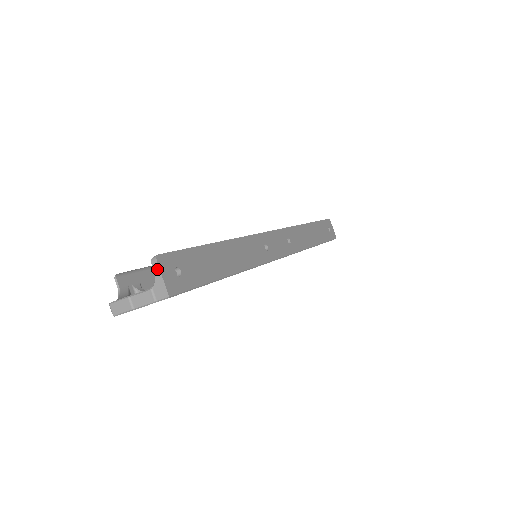
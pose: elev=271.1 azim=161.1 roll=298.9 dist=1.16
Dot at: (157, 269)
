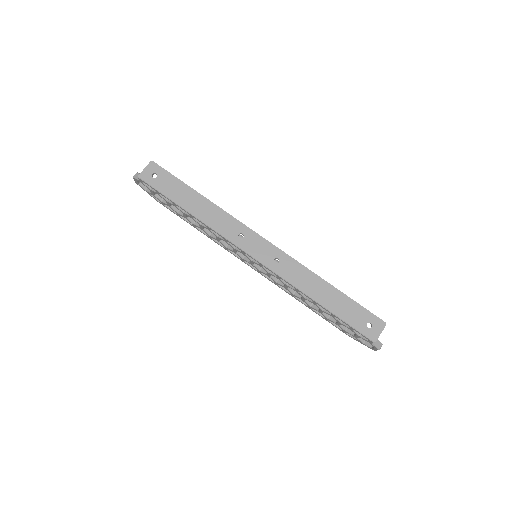
Dot at: (147, 166)
